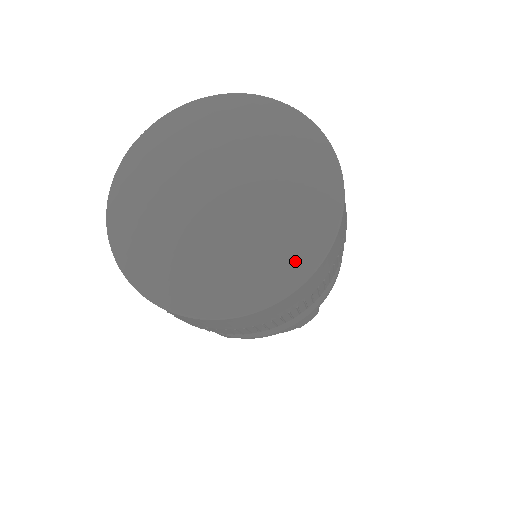
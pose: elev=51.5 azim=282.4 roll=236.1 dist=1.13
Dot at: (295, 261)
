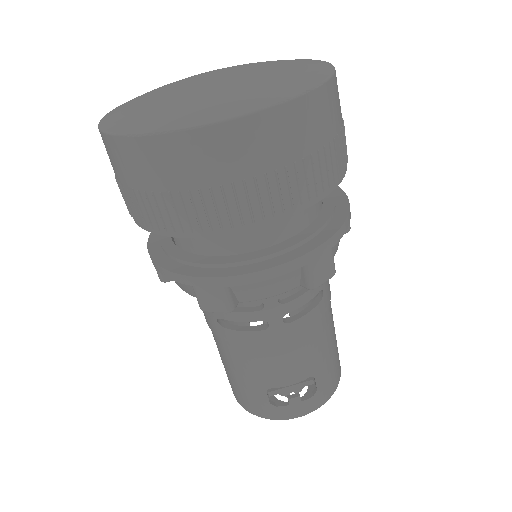
Dot at: (293, 84)
